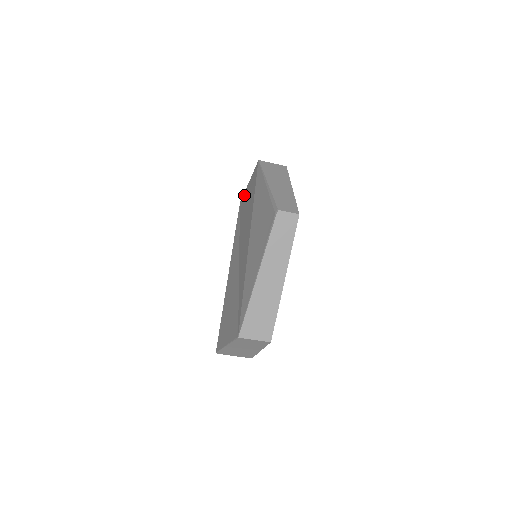
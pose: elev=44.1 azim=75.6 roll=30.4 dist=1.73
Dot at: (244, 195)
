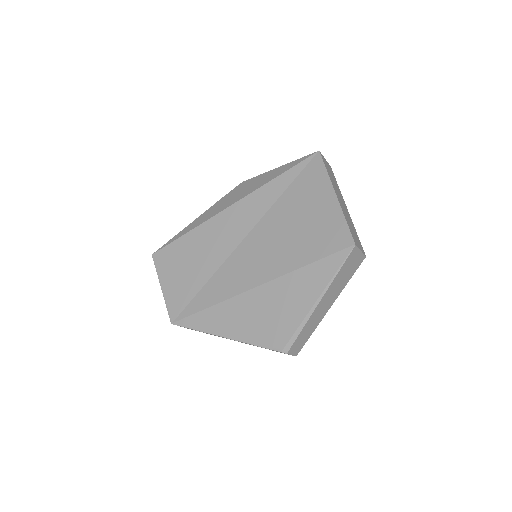
Dot at: (324, 180)
